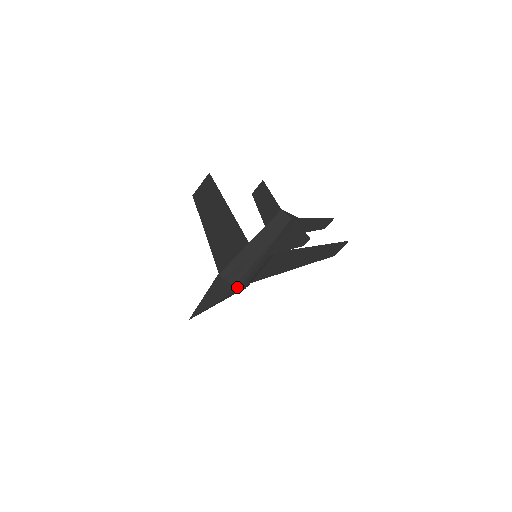
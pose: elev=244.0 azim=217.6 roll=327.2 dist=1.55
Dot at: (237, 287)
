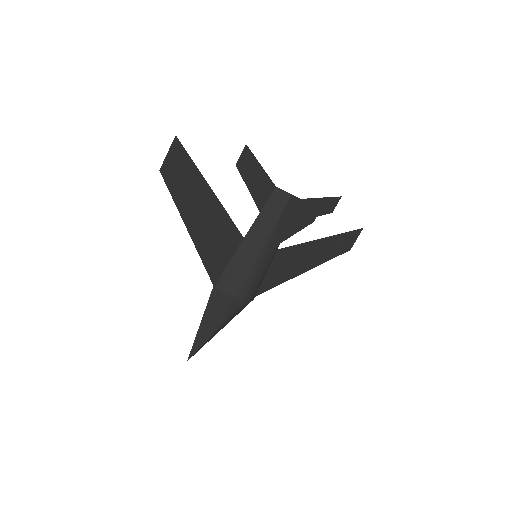
Dot at: (240, 299)
